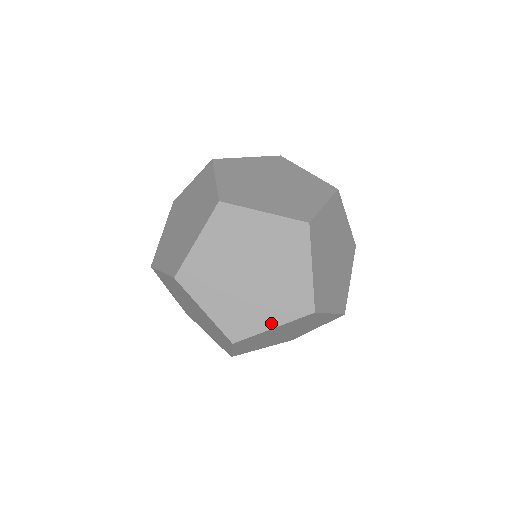
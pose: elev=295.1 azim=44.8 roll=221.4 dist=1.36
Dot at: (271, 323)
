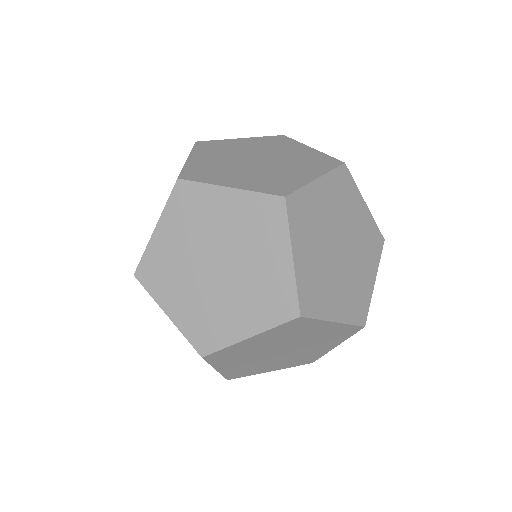
Dot at: (332, 347)
